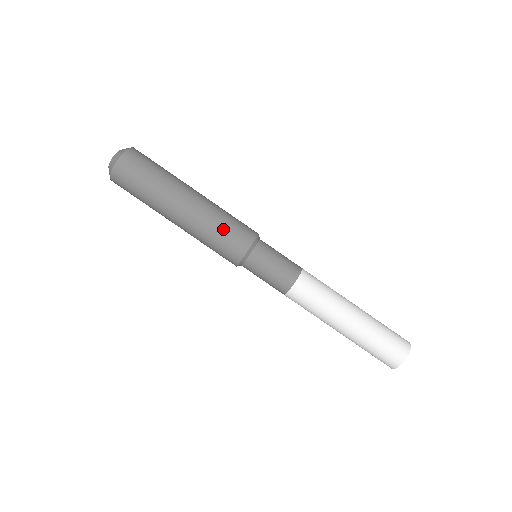
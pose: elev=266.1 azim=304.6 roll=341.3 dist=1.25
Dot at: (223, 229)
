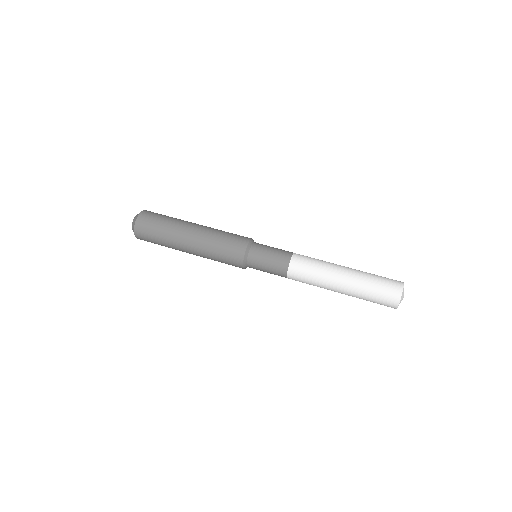
Dot at: occluded
